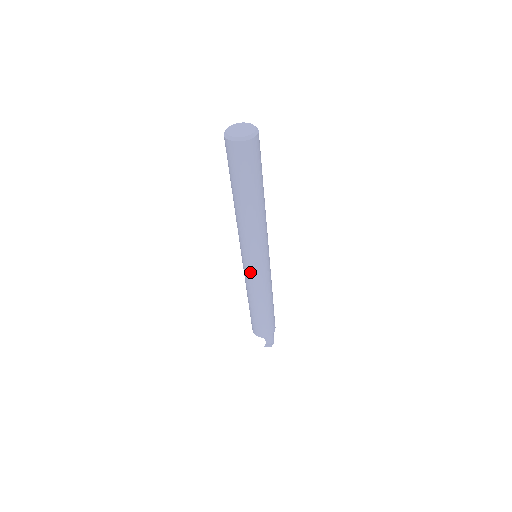
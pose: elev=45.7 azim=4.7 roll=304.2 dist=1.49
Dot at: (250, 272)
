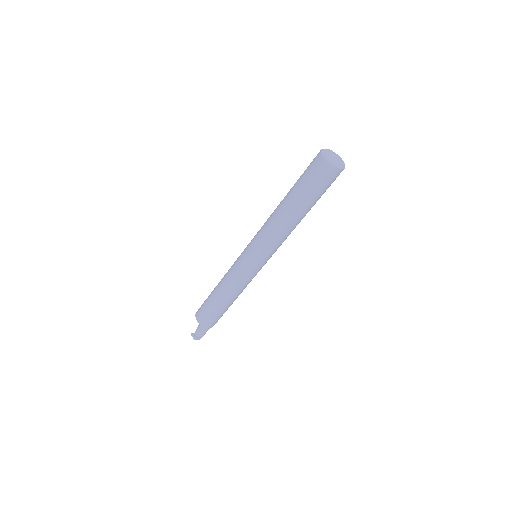
Dot at: (241, 261)
